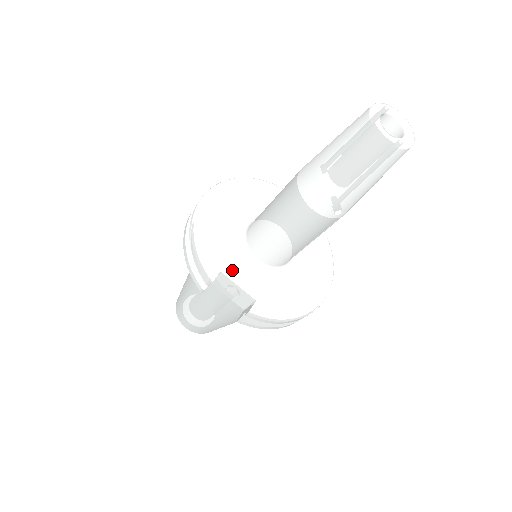
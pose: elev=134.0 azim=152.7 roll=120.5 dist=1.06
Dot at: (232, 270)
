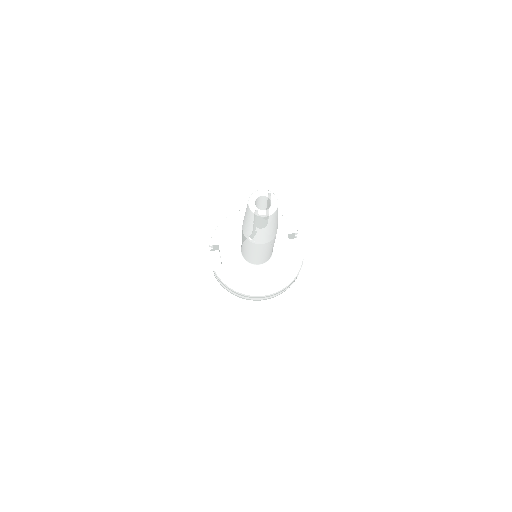
Dot at: (225, 248)
